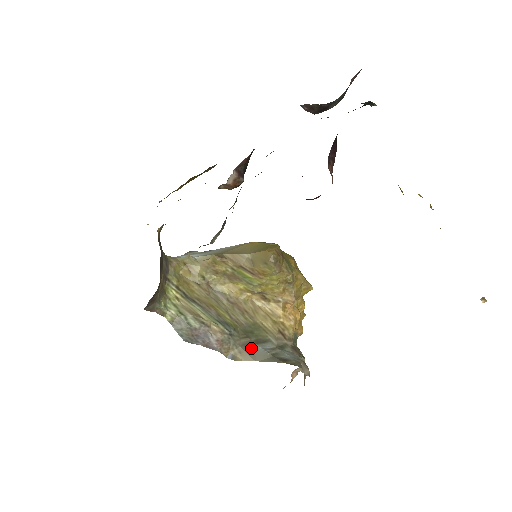
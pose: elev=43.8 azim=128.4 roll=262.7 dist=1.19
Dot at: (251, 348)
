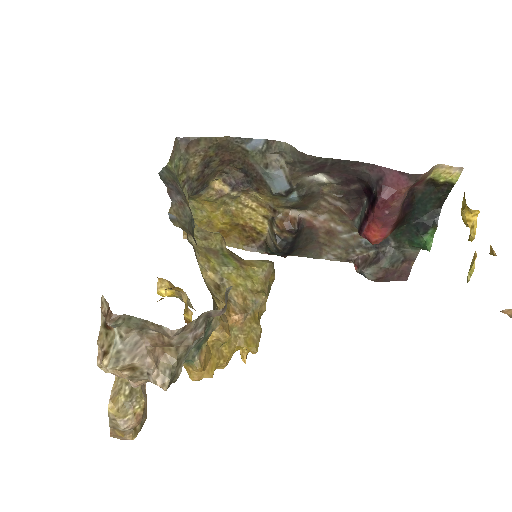
Dot at: occluded
